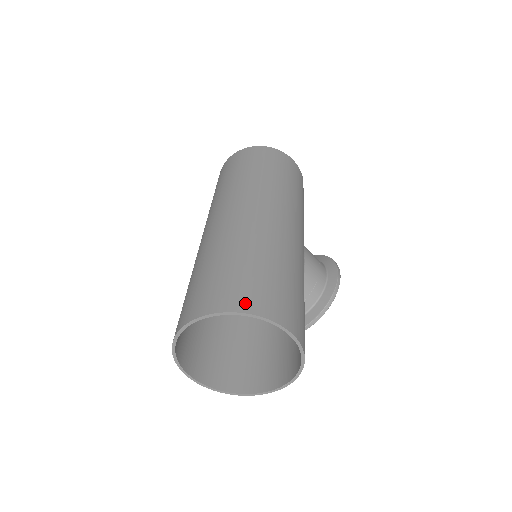
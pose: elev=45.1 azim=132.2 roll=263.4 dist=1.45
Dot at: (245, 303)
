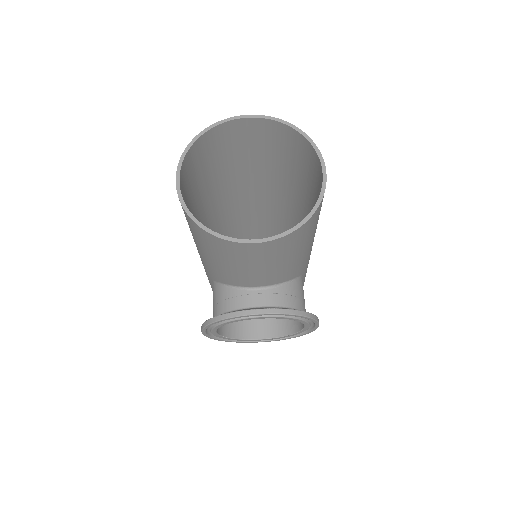
Dot at: (301, 139)
